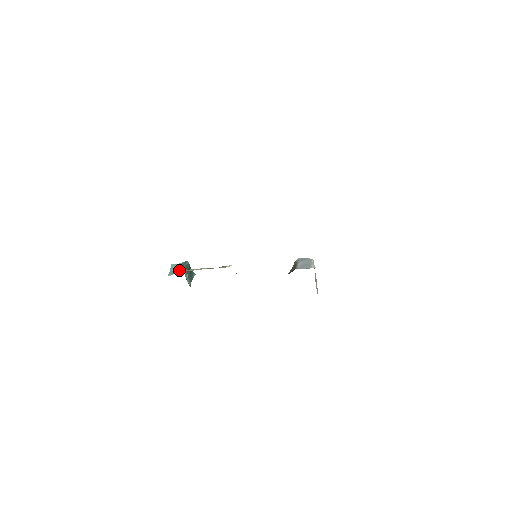
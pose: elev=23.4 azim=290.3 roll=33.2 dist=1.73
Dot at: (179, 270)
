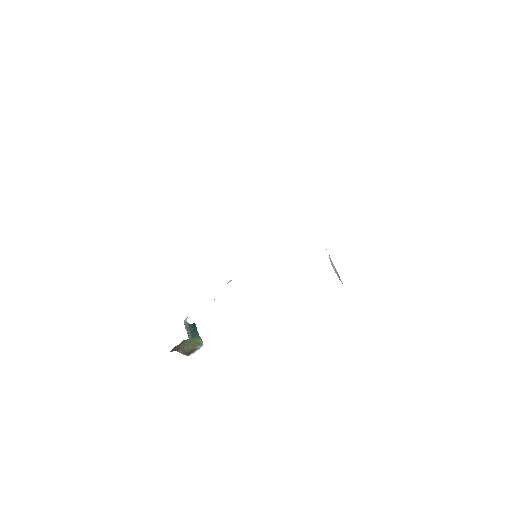
Dot at: occluded
